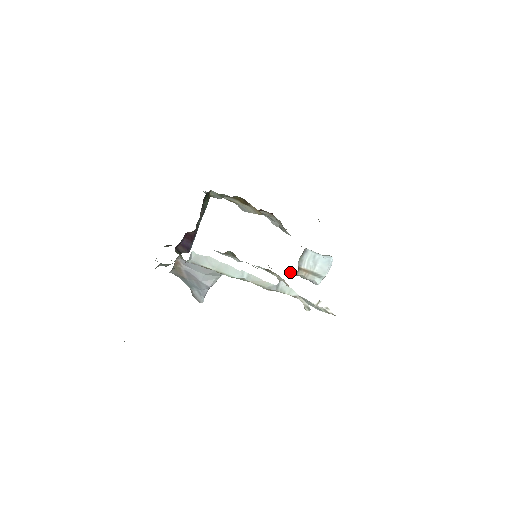
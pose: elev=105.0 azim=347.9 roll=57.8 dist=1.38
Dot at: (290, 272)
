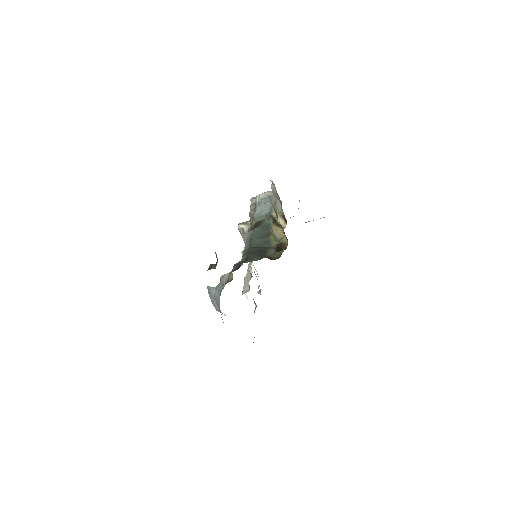
Dot at: occluded
